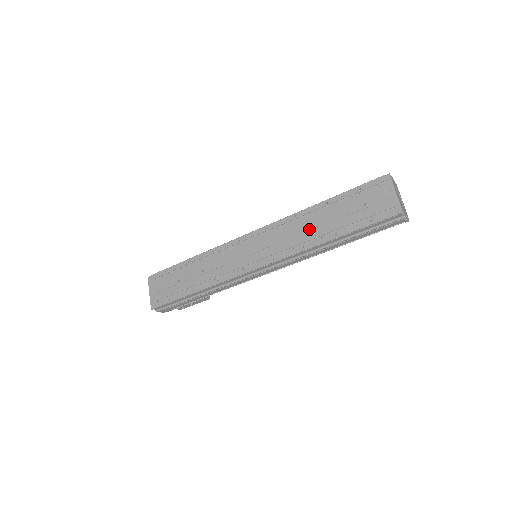
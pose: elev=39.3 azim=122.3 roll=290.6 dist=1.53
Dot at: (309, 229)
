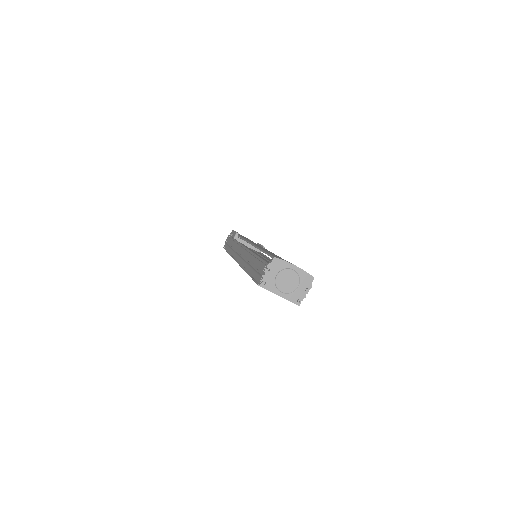
Dot at: occluded
